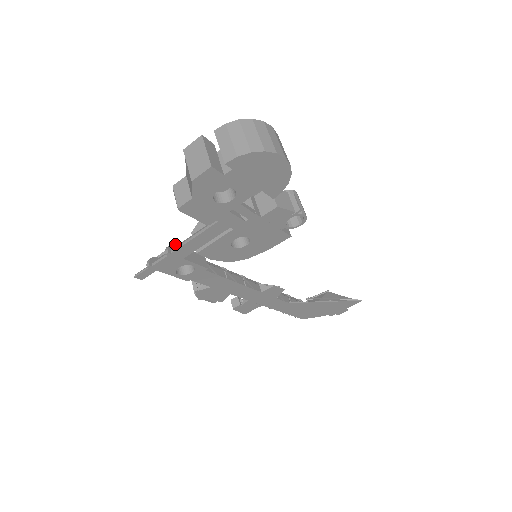
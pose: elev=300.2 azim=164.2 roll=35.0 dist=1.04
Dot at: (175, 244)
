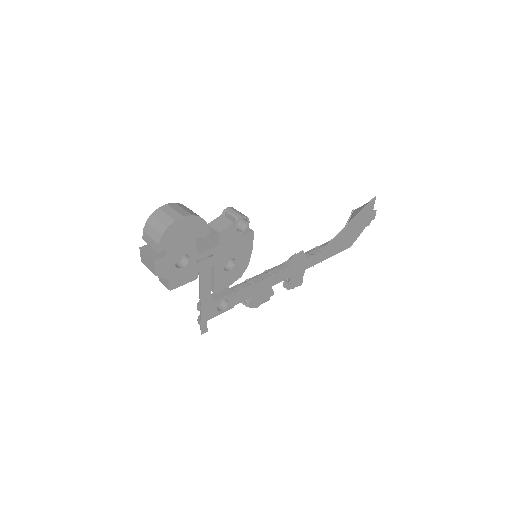
Dot at: occluded
